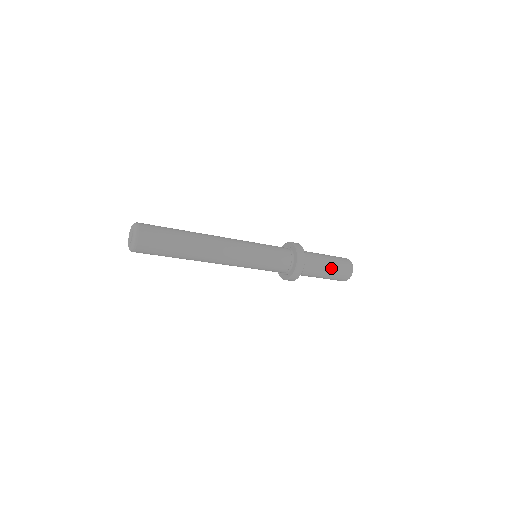
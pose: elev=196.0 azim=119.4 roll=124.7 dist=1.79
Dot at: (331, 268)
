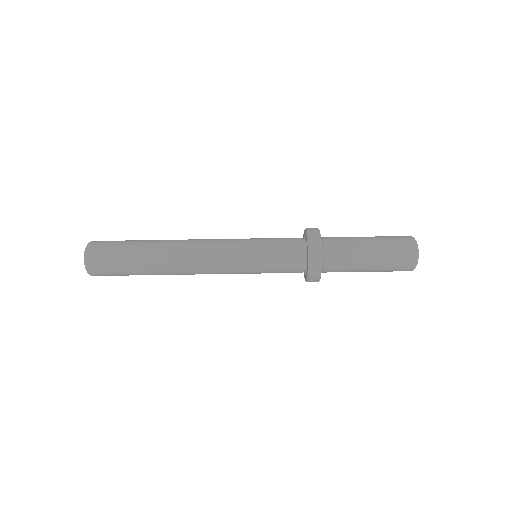
Dot at: (372, 238)
